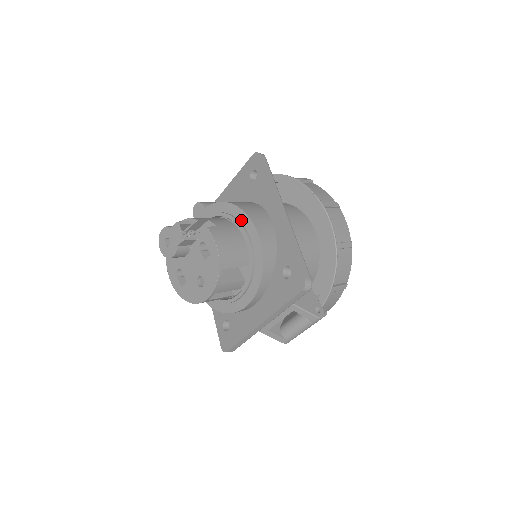
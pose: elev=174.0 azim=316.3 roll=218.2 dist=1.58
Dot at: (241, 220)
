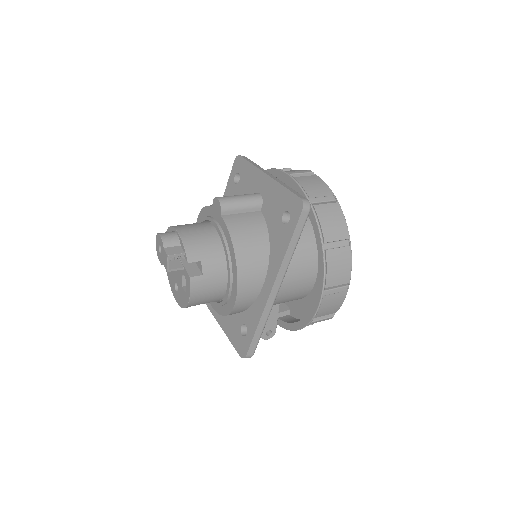
Dot at: (233, 273)
